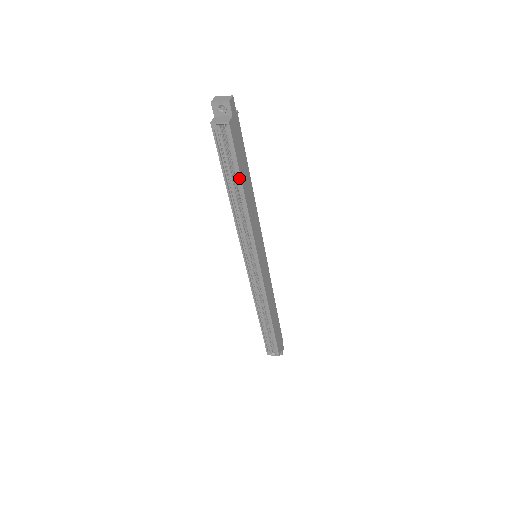
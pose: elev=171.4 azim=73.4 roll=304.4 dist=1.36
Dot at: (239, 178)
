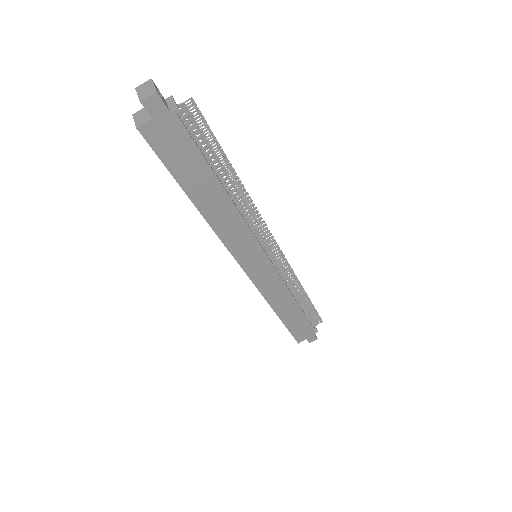
Dot at: (181, 187)
